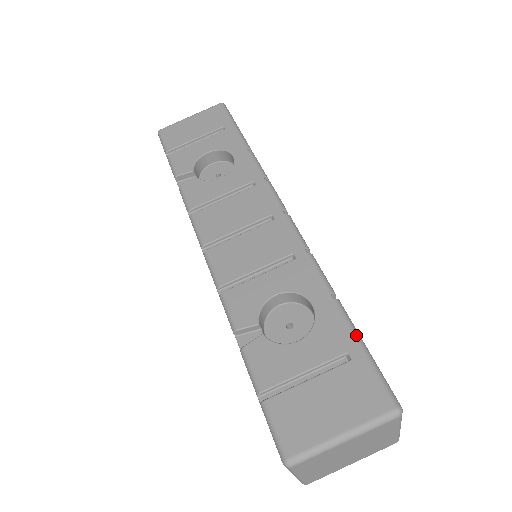
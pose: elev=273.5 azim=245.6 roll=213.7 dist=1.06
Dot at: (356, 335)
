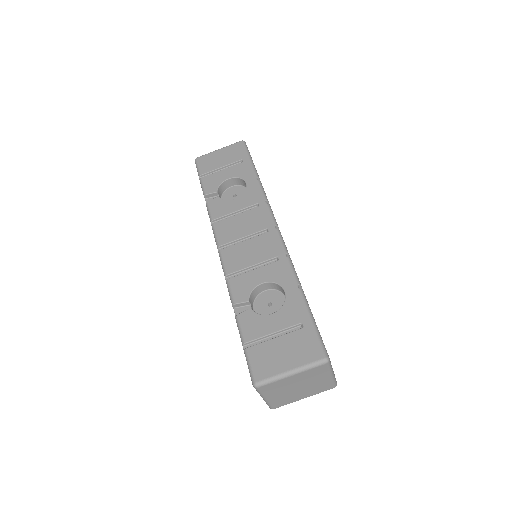
Dot at: (309, 312)
